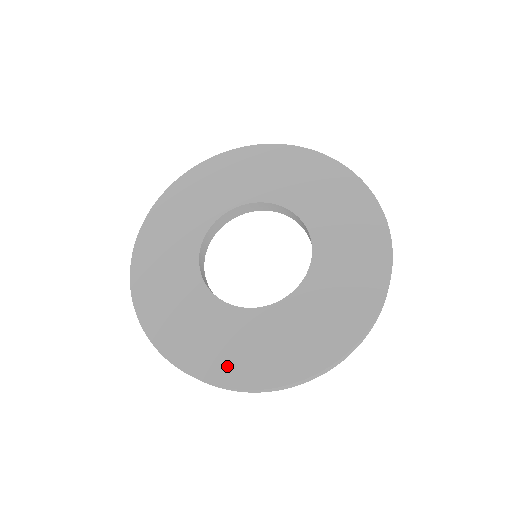
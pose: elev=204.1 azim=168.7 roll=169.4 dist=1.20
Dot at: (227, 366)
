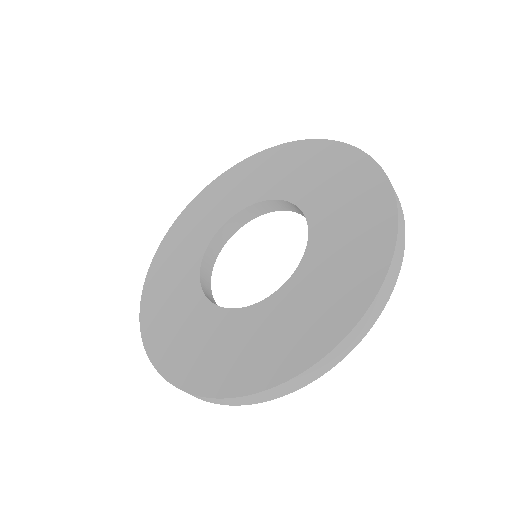
Dot at: (225, 374)
